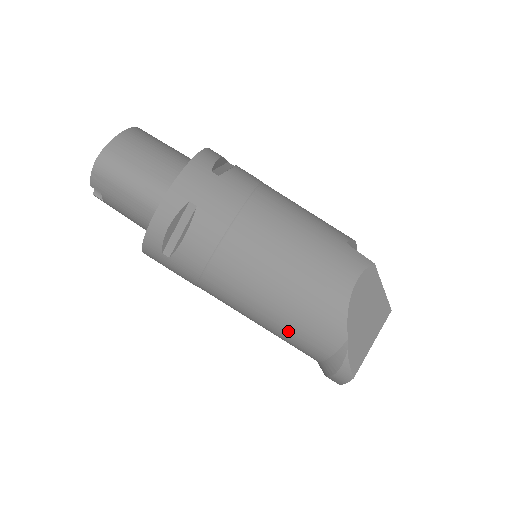
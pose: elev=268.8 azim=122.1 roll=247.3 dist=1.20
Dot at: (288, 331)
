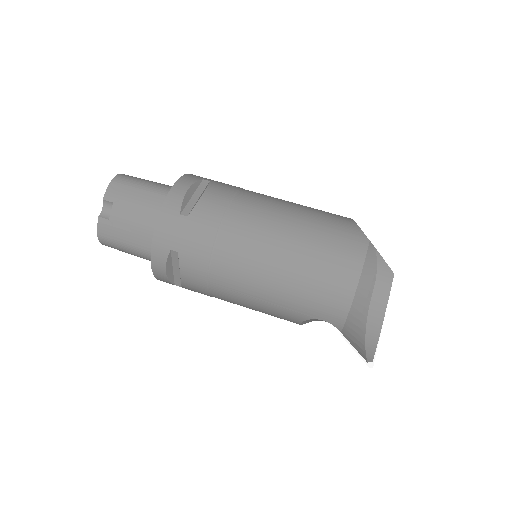
Dot at: (315, 253)
